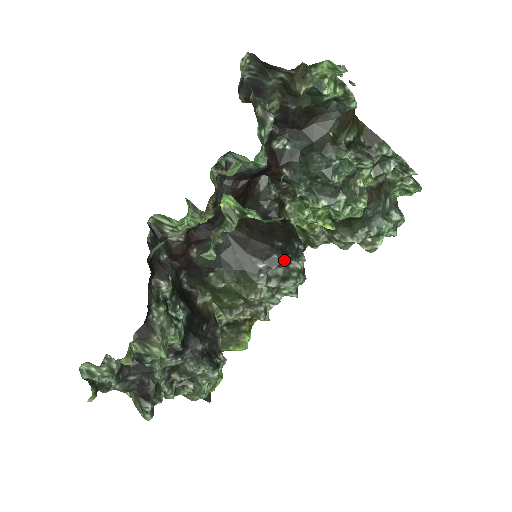
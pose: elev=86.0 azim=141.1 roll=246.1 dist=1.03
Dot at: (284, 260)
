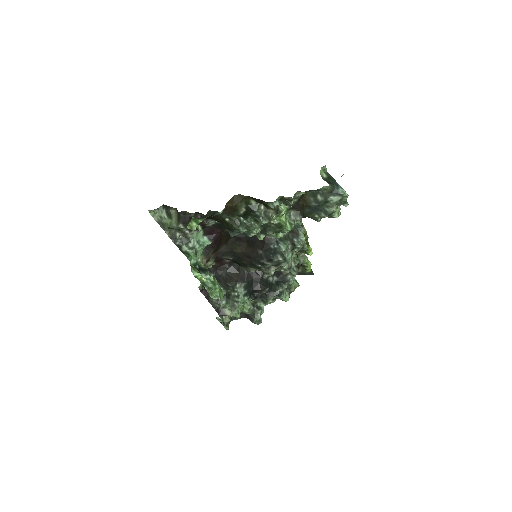
Dot at: (268, 260)
